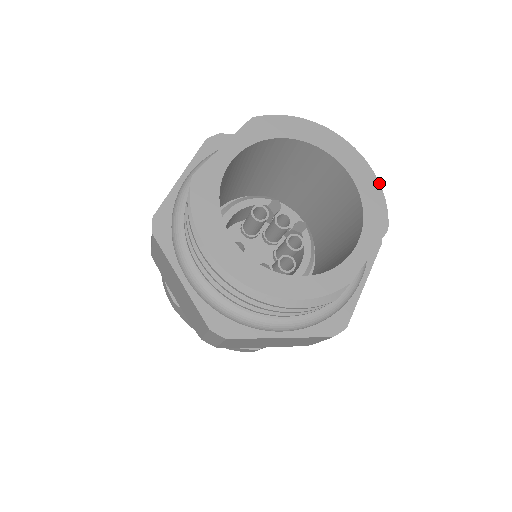
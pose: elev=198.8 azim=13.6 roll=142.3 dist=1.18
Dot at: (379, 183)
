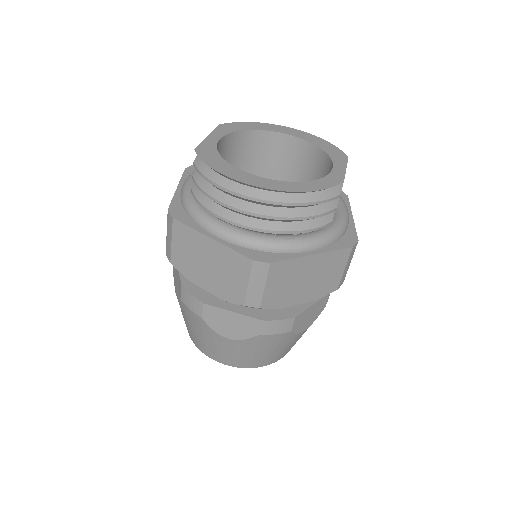
Dot at: (325, 140)
